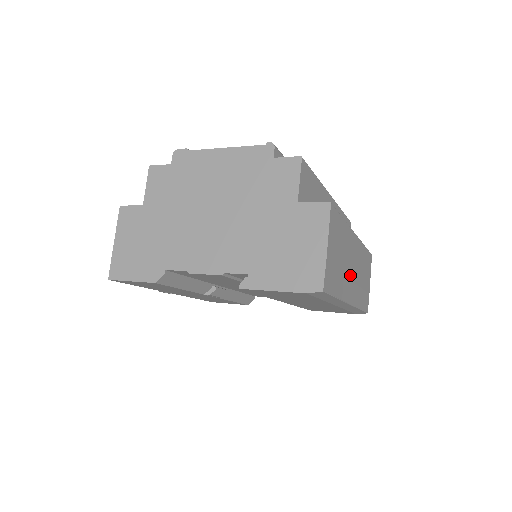
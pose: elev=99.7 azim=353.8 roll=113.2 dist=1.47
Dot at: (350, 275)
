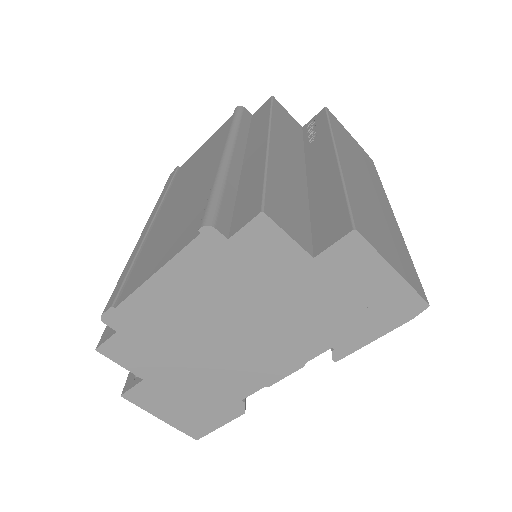
Dot at: (376, 199)
